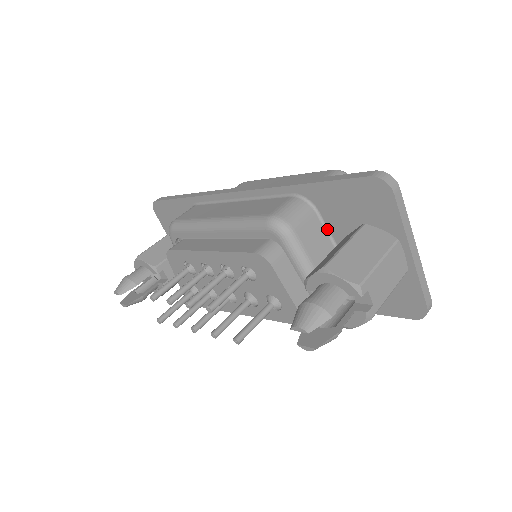
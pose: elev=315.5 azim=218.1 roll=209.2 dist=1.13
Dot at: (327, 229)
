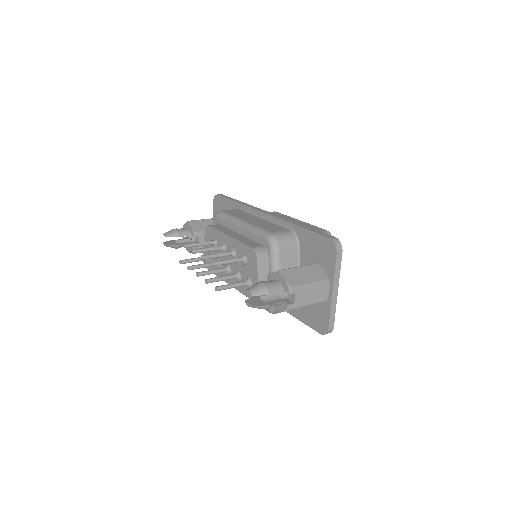
Dot at: (299, 258)
